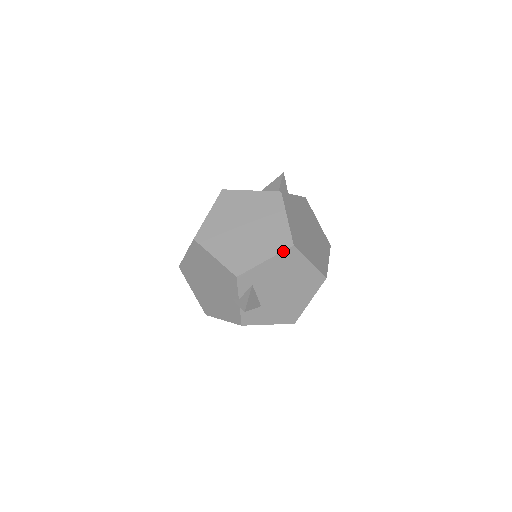
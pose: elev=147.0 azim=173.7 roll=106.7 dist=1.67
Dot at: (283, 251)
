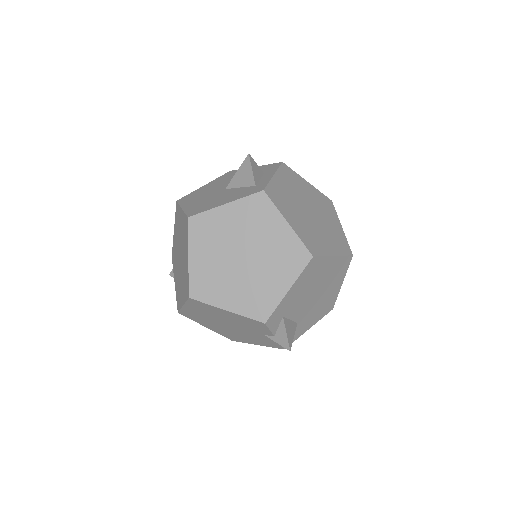
Dot at: (304, 269)
